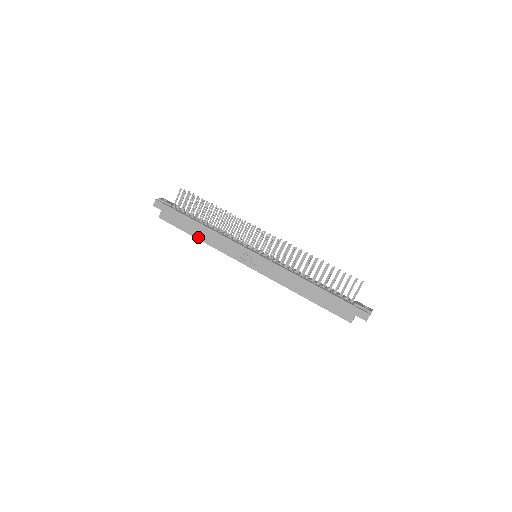
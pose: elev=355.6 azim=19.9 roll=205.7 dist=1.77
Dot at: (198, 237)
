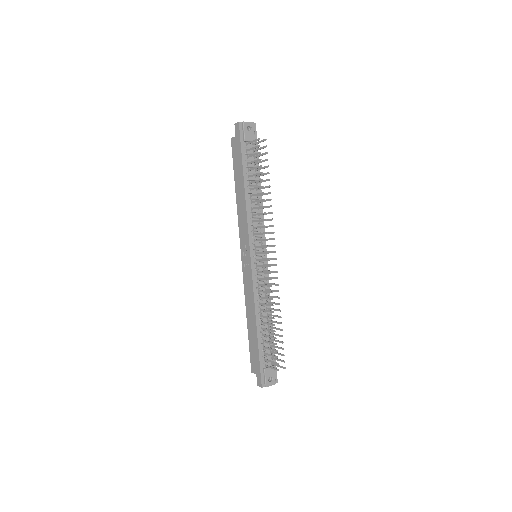
Dot at: (237, 192)
